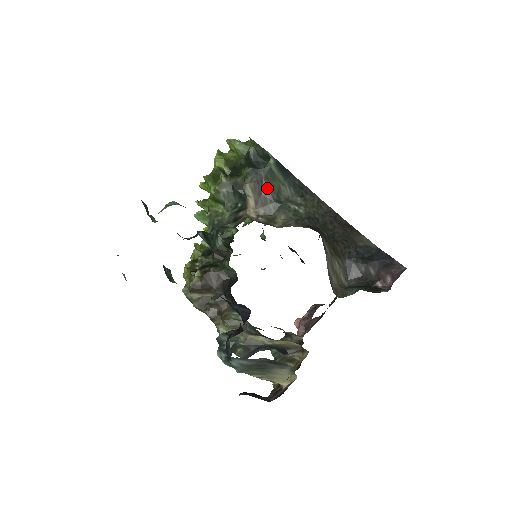
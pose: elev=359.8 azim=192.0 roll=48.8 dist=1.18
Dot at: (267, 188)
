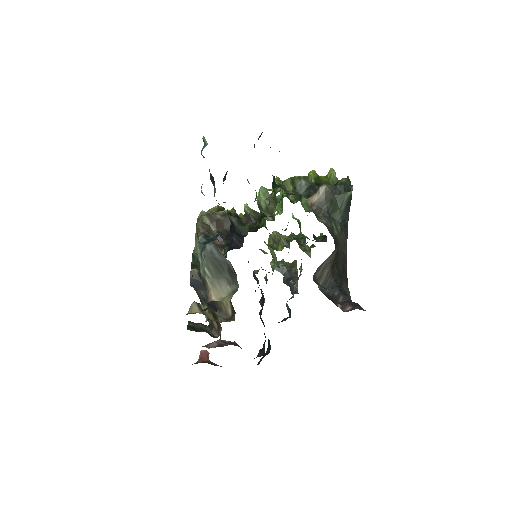
Dot at: (332, 201)
